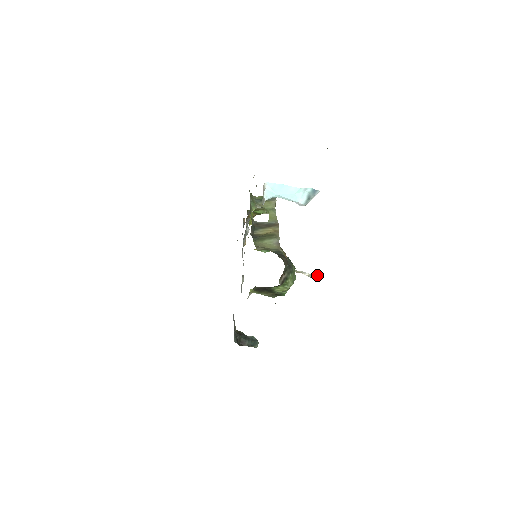
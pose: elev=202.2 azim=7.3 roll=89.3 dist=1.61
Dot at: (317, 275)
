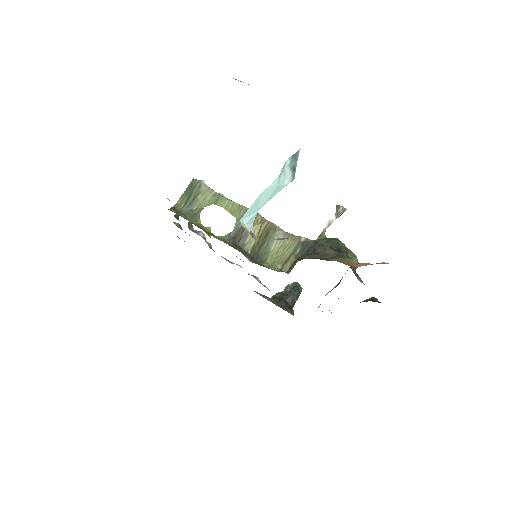
Dot at: (341, 207)
